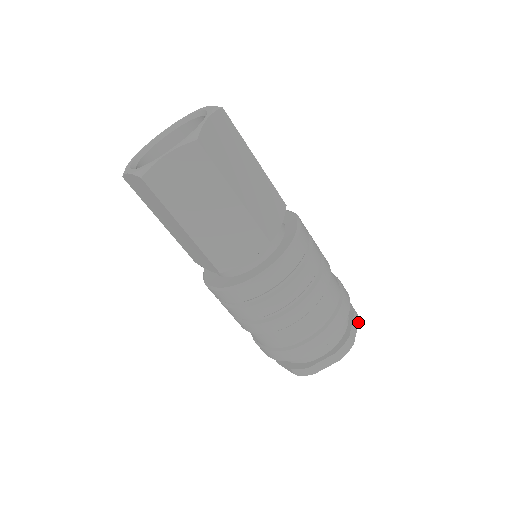
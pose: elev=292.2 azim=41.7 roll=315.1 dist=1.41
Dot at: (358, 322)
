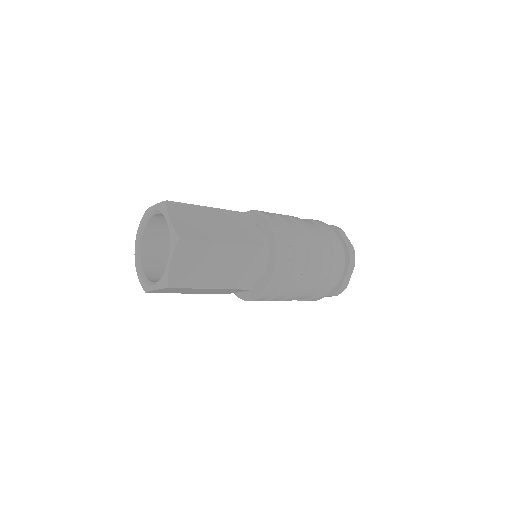
Dot at: (344, 232)
